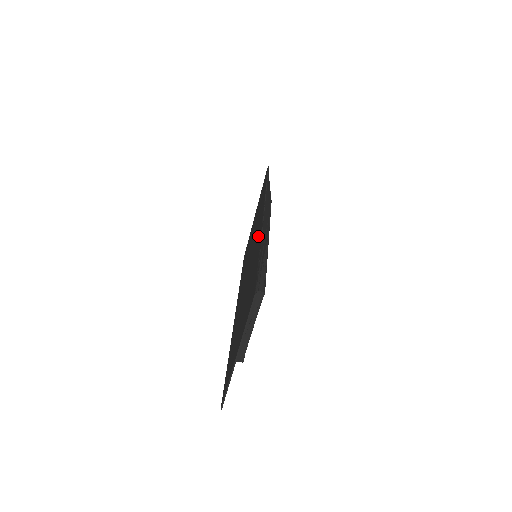
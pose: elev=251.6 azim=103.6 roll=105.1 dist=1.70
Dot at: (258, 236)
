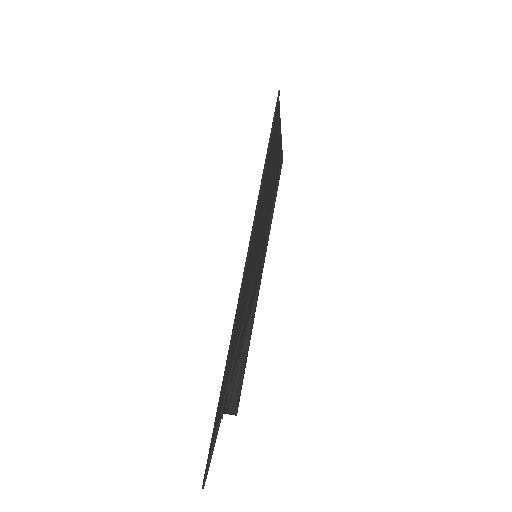
Dot at: occluded
